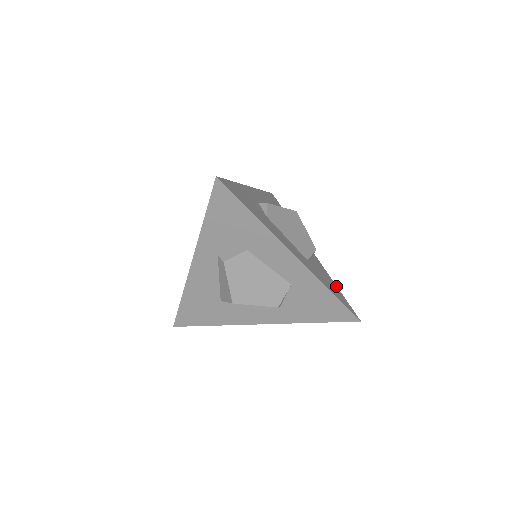
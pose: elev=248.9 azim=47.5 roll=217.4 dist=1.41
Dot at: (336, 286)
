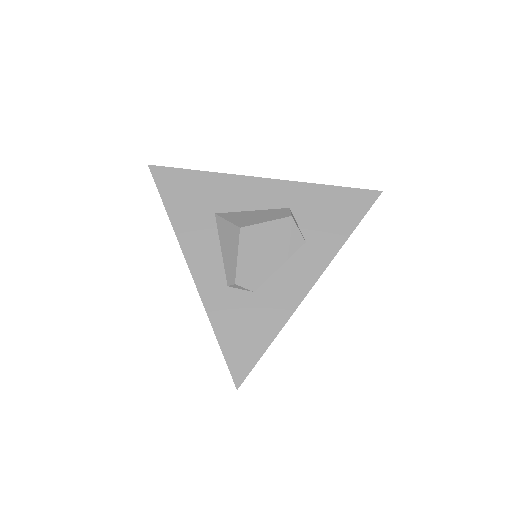
Dot at: (329, 188)
